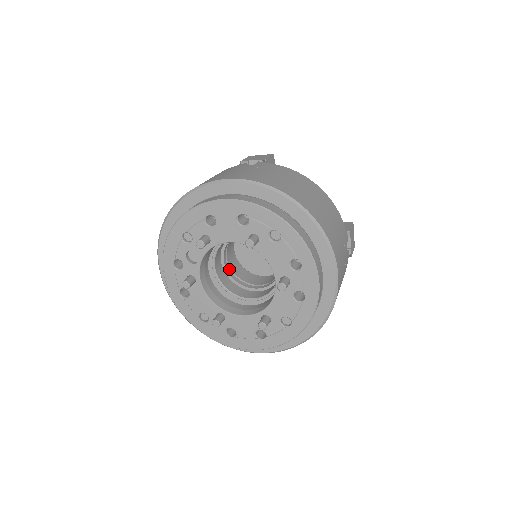
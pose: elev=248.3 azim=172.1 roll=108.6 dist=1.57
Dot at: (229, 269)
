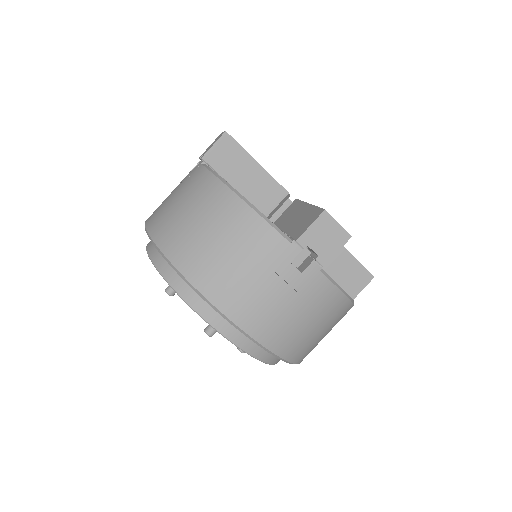
Dot at: occluded
